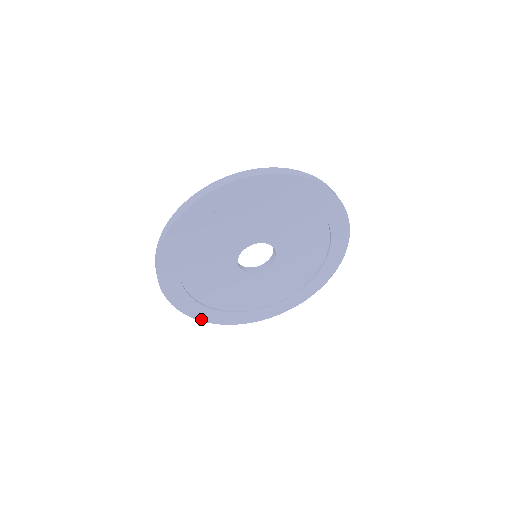
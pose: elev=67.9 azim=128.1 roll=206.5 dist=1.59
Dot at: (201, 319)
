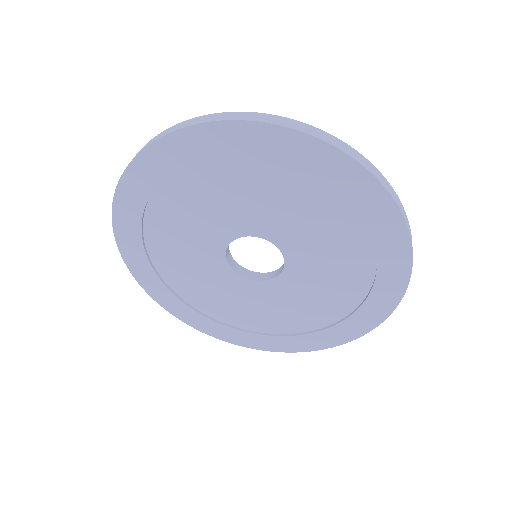
Dot at: (119, 241)
